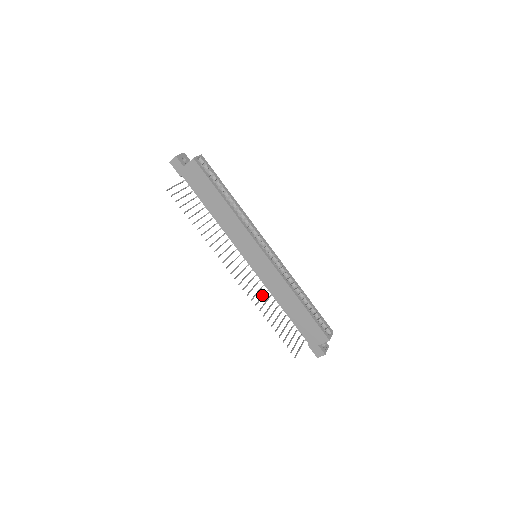
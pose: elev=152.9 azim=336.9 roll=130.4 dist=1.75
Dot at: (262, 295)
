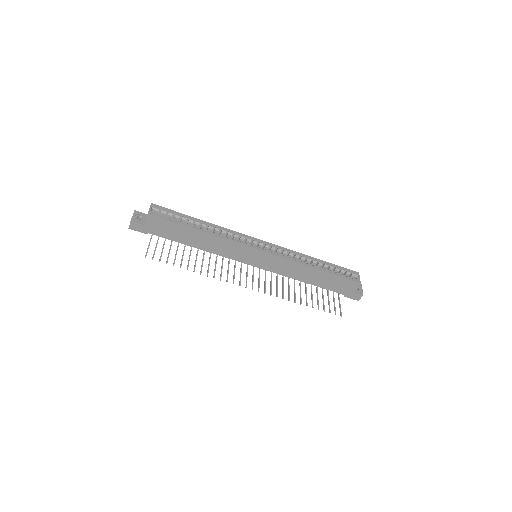
Dot at: (282, 284)
